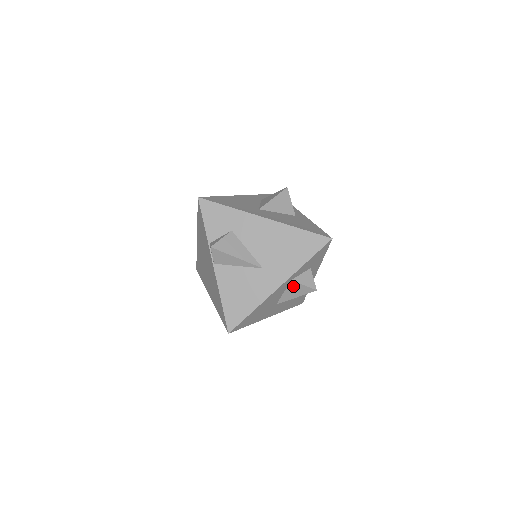
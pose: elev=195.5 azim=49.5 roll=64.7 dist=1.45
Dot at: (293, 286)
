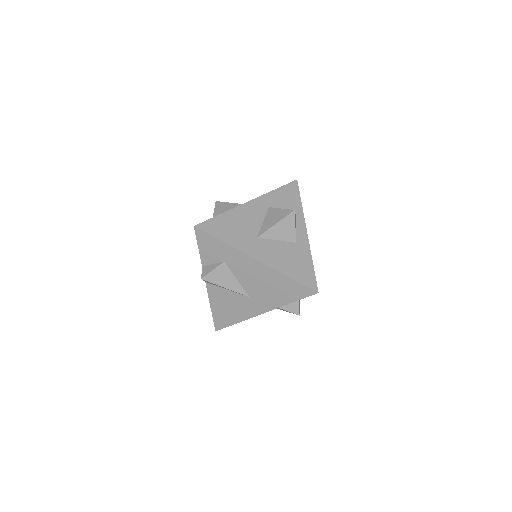
Dot at: (278, 308)
